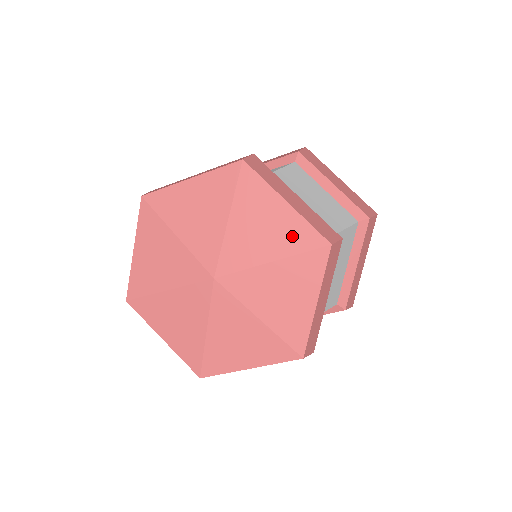
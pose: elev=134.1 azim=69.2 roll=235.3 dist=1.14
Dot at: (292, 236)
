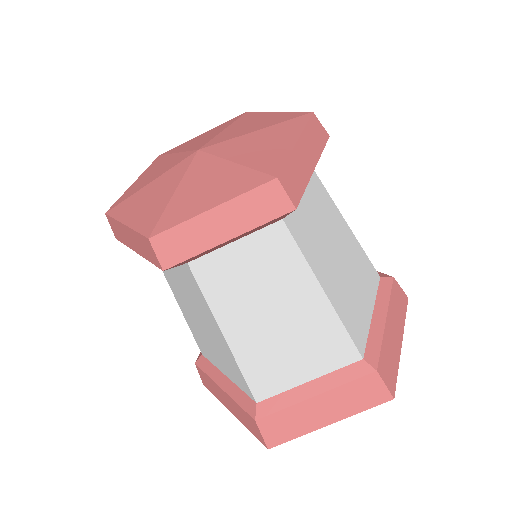
Dot at: (278, 119)
